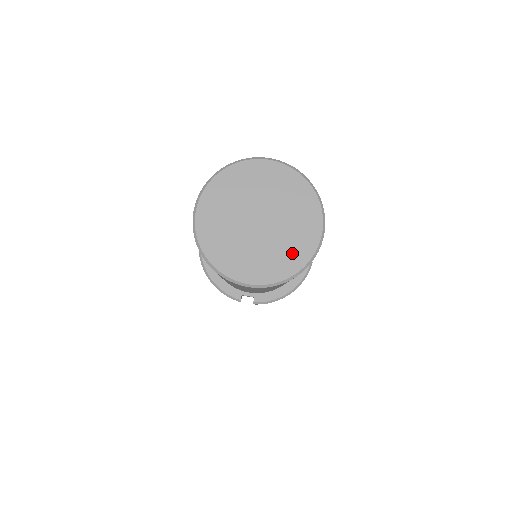
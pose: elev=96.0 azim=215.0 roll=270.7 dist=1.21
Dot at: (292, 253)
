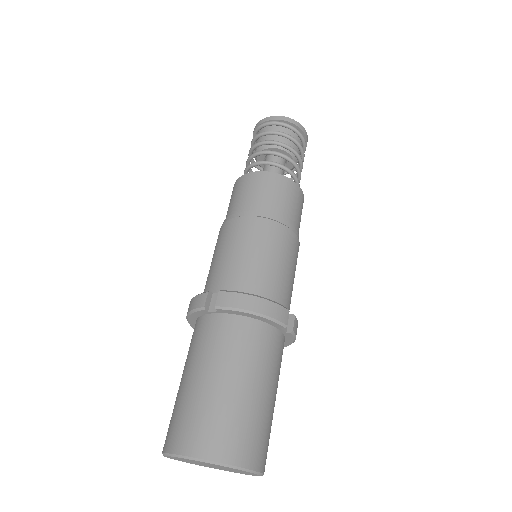
Dot at: occluded
